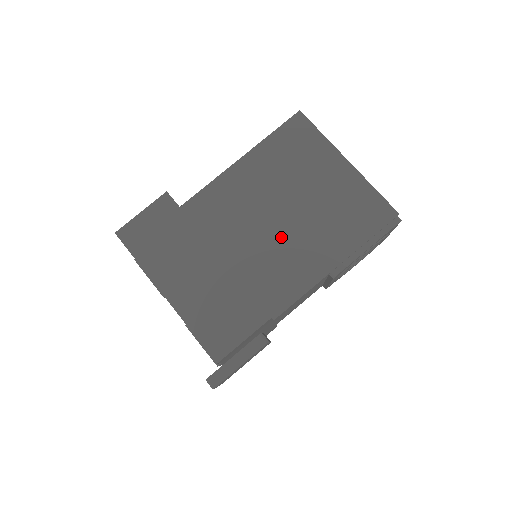
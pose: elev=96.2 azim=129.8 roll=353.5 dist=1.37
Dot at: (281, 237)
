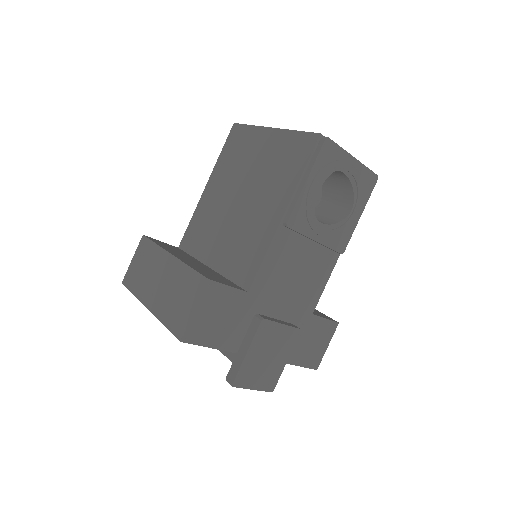
Dot at: (240, 221)
